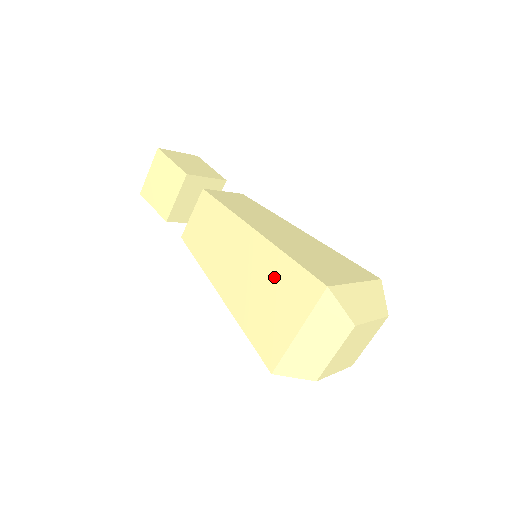
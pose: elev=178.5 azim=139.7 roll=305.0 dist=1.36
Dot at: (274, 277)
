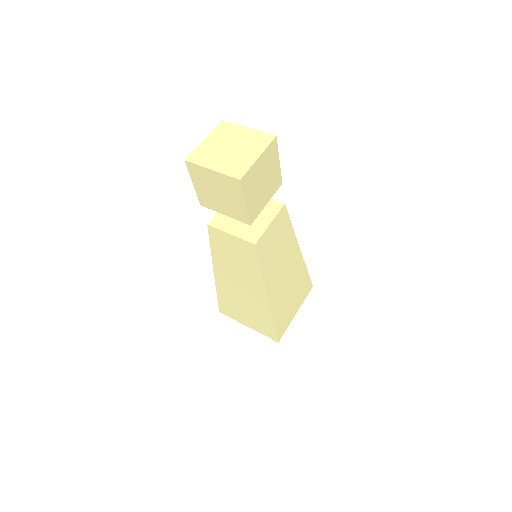
Dot at: (257, 313)
